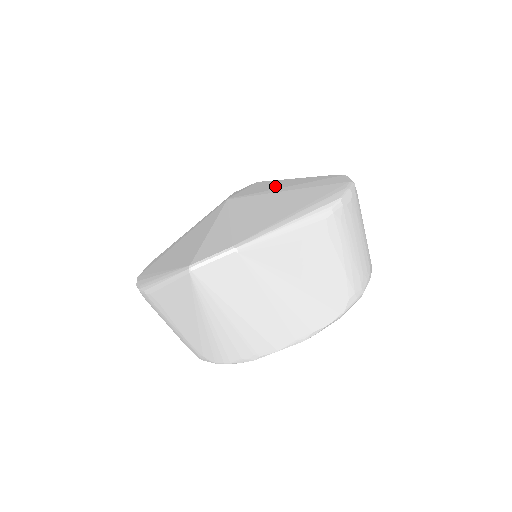
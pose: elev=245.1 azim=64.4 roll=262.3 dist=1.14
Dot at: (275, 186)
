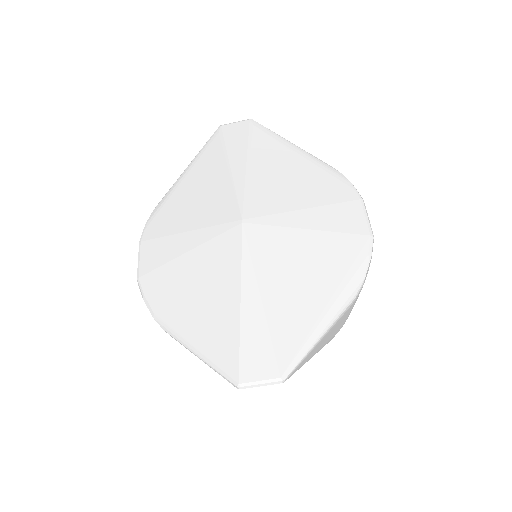
Dot at: (287, 190)
